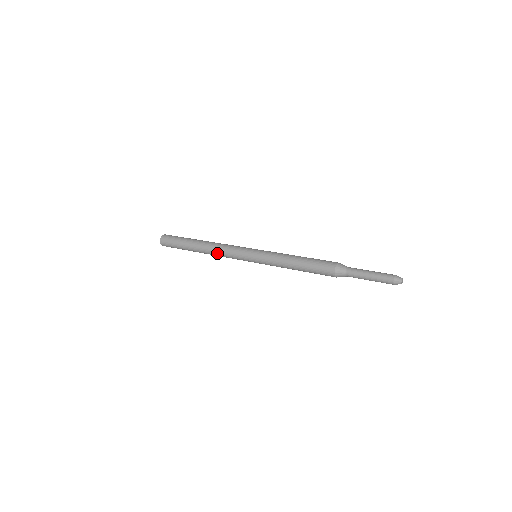
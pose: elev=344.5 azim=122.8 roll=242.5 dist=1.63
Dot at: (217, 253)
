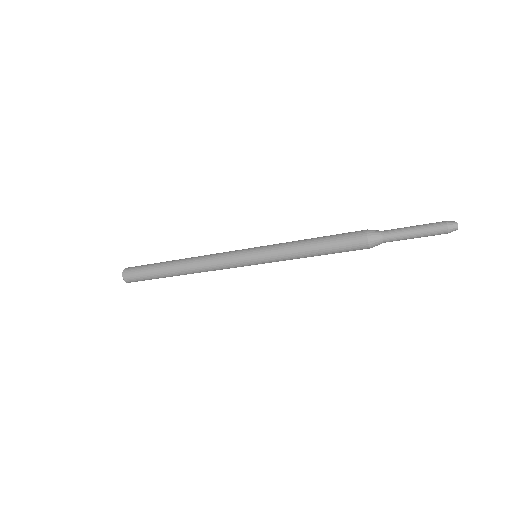
Dot at: (204, 267)
